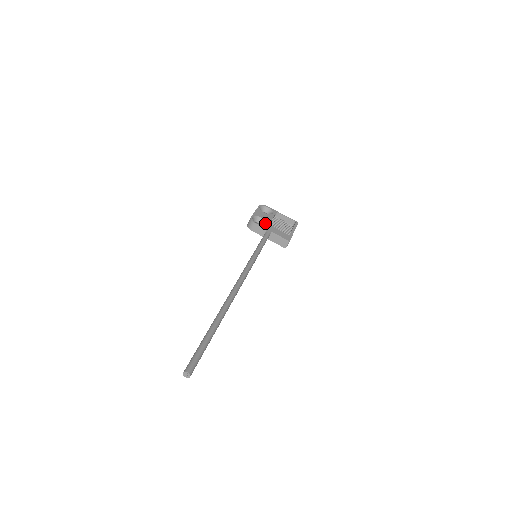
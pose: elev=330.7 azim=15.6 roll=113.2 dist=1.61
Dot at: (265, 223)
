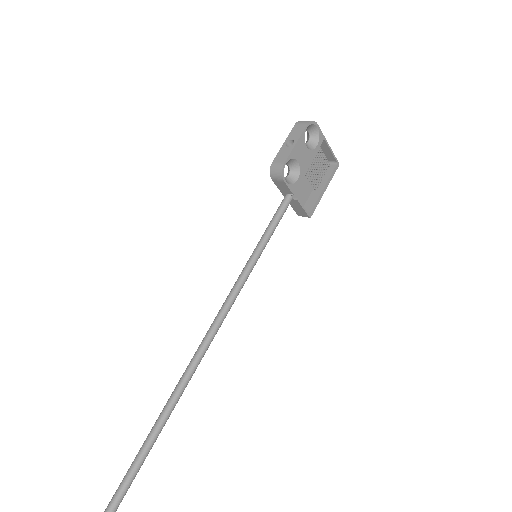
Dot at: (297, 176)
